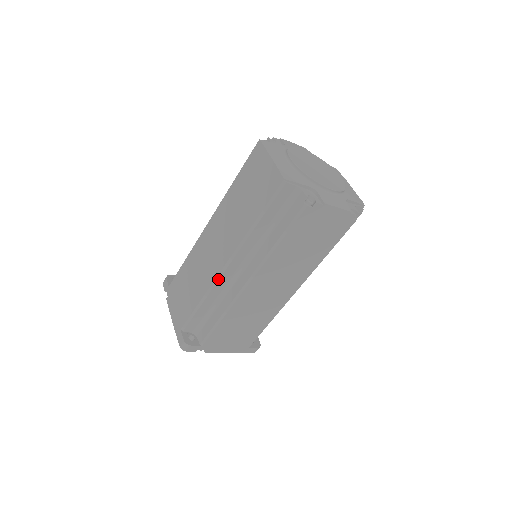
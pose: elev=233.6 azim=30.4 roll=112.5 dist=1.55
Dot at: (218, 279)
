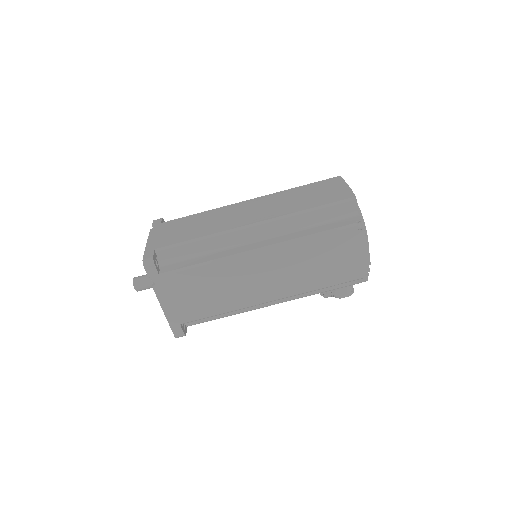
Dot at: (235, 230)
